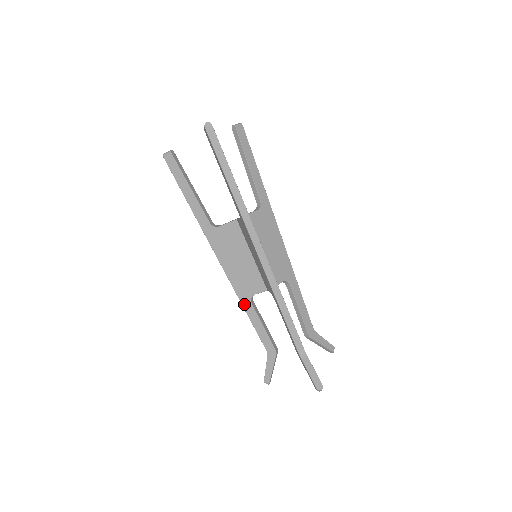
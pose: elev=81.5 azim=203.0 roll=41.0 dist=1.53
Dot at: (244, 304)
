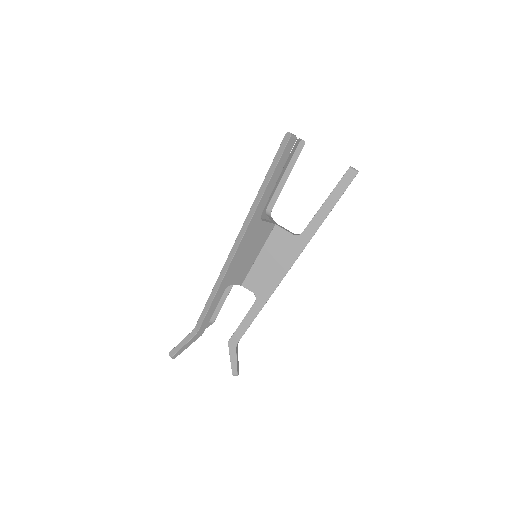
Dot at: occluded
